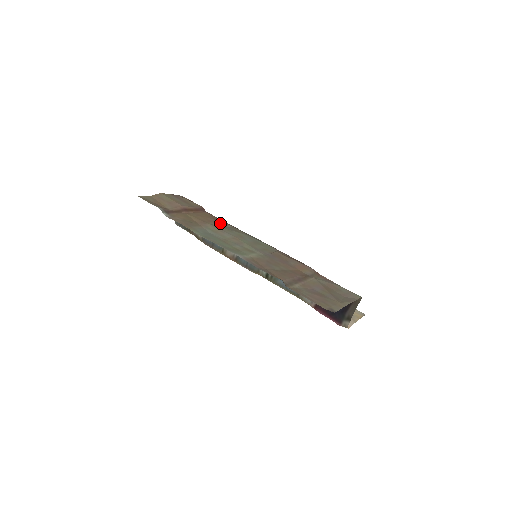
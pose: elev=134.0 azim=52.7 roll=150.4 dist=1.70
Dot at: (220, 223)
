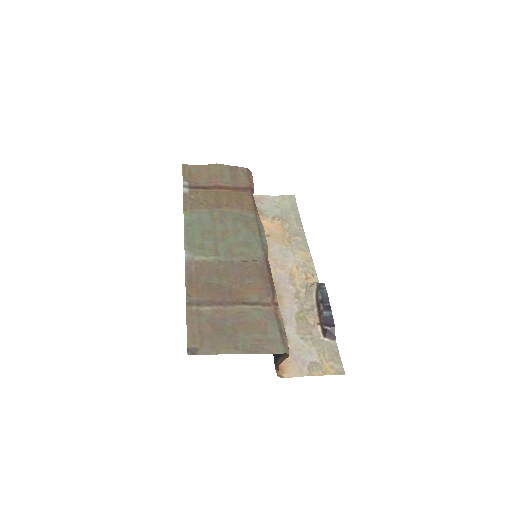
Dot at: (241, 210)
